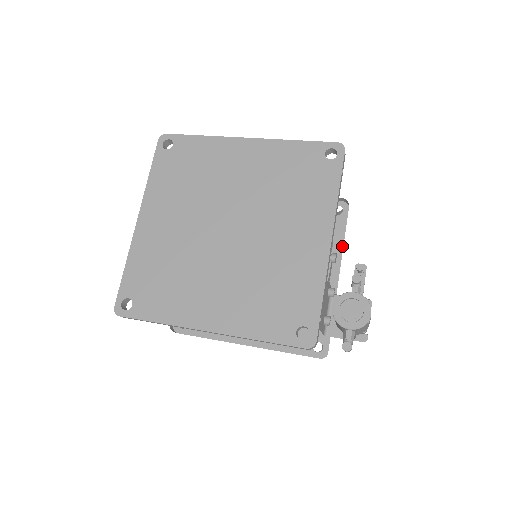
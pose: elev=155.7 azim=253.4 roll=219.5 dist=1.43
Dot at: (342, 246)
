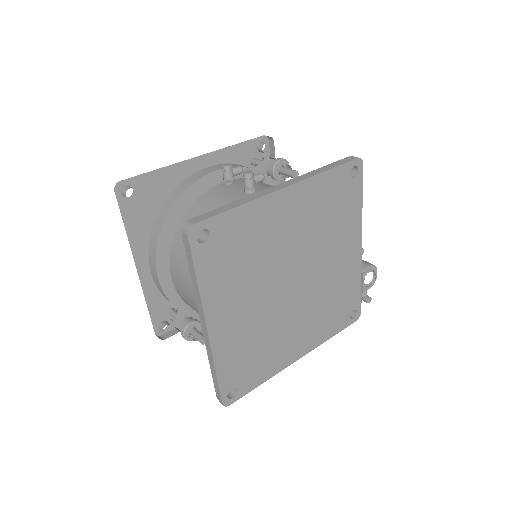
Dot at: occluded
